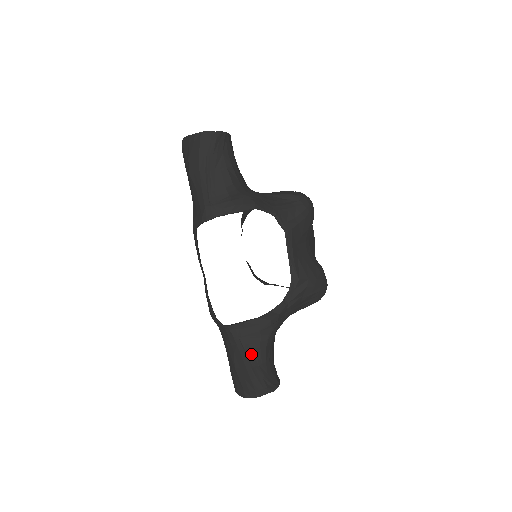
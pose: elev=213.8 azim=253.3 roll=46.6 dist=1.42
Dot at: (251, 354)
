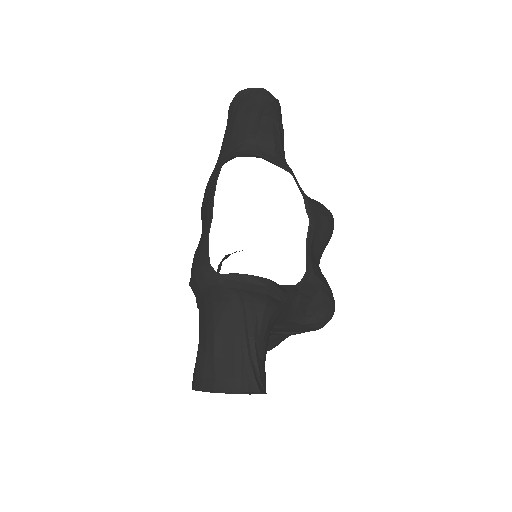
Dot at: (248, 317)
